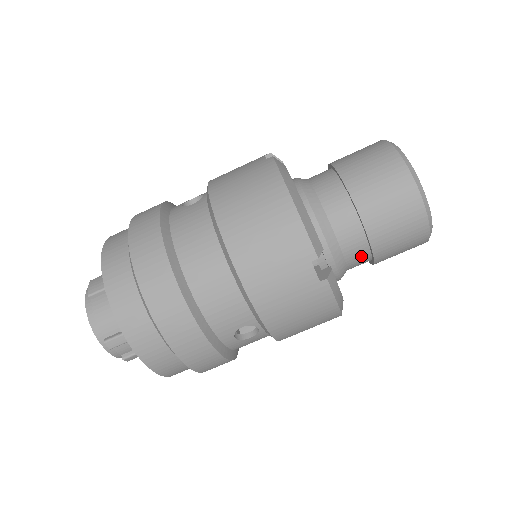
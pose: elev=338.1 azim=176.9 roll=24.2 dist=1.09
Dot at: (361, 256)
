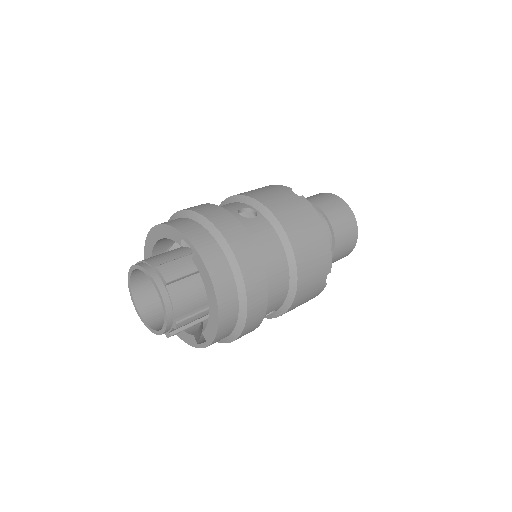
Dot at: occluded
